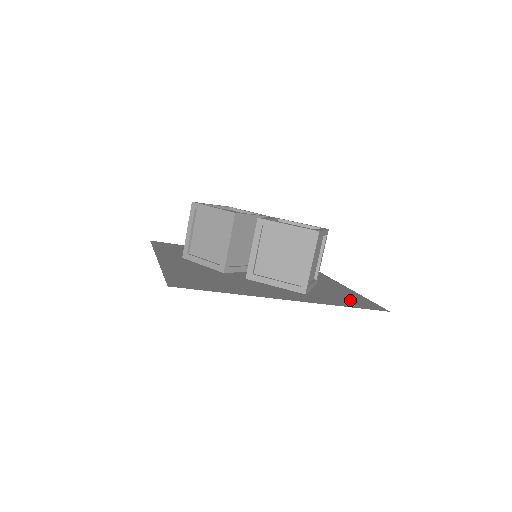
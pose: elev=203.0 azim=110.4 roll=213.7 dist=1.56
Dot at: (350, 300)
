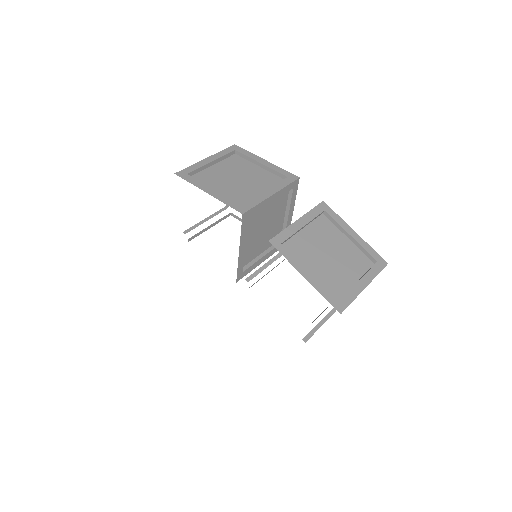
Dot at: occluded
